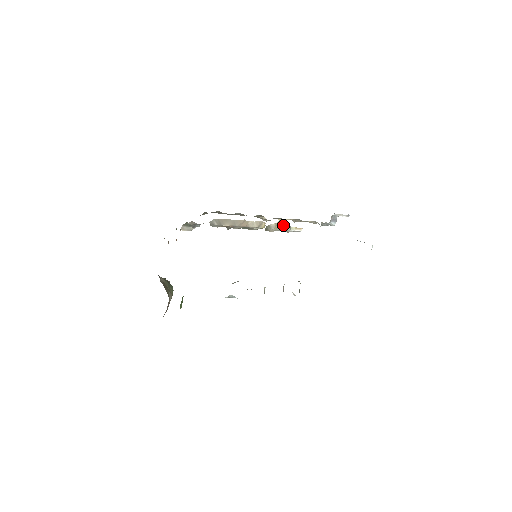
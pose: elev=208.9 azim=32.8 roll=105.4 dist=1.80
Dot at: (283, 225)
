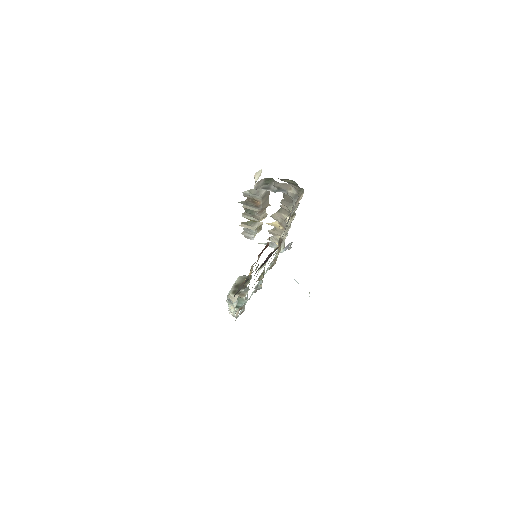
Dot at: (261, 227)
